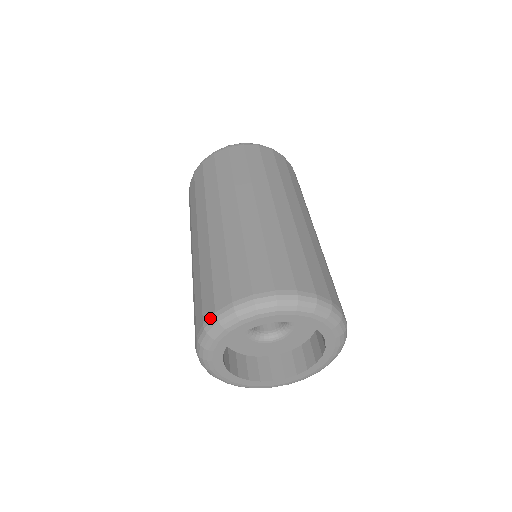
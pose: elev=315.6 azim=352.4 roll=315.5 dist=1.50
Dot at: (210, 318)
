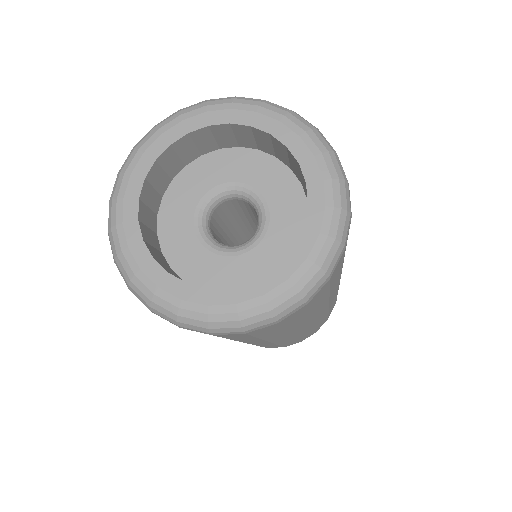
Dot at: occluded
